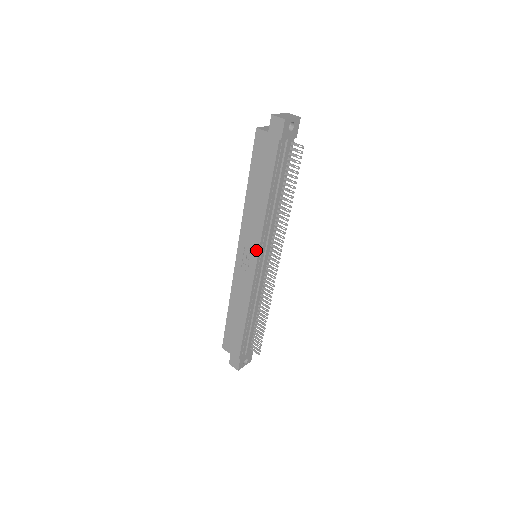
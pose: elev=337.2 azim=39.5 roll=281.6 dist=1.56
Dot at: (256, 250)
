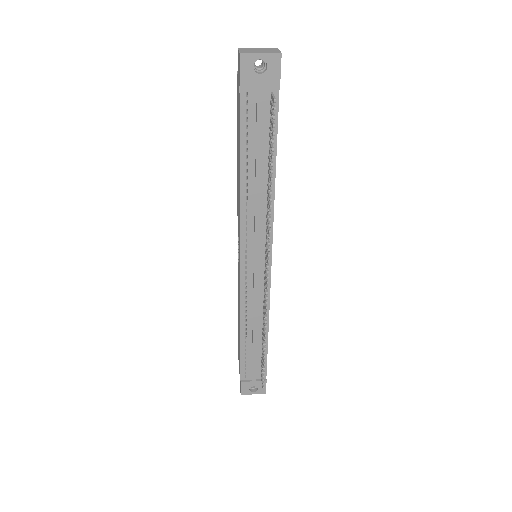
Dot at: (239, 245)
